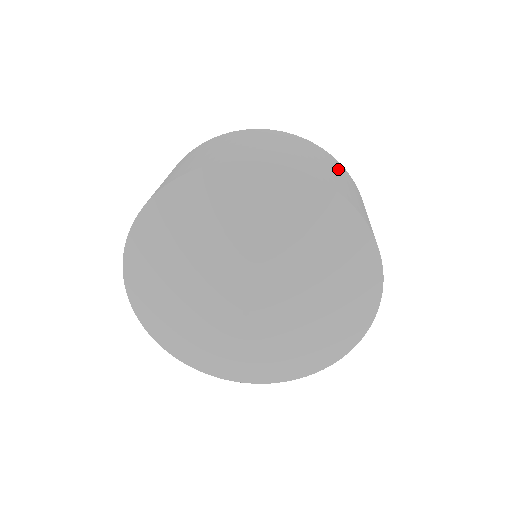
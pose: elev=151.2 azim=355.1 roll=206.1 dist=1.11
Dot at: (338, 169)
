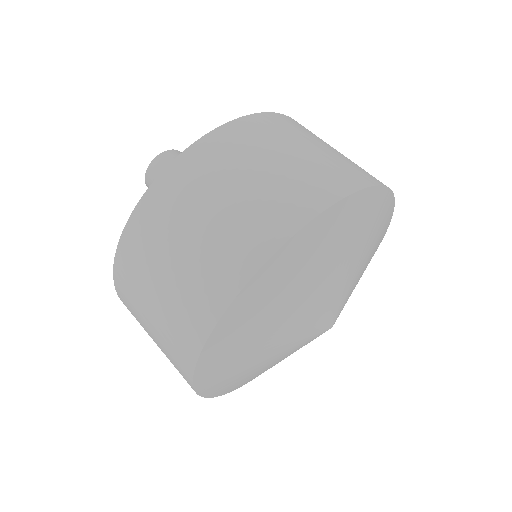
Dot at: (226, 165)
